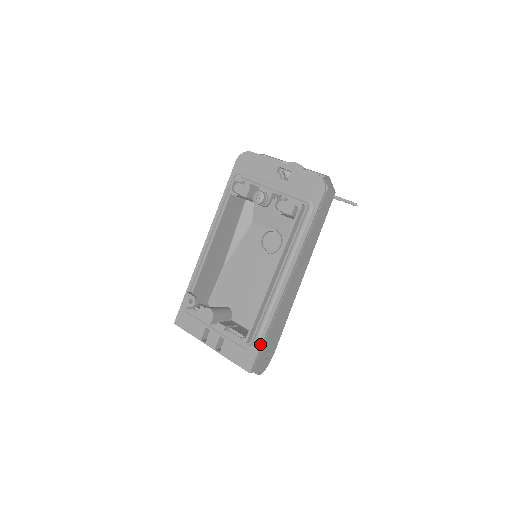
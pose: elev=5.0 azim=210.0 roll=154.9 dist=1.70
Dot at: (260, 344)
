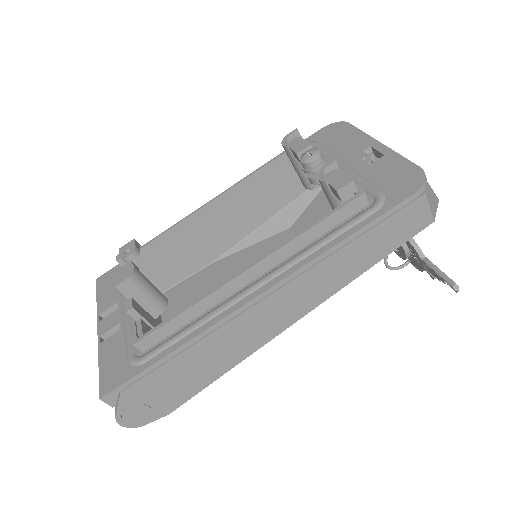
Dot at: (149, 363)
